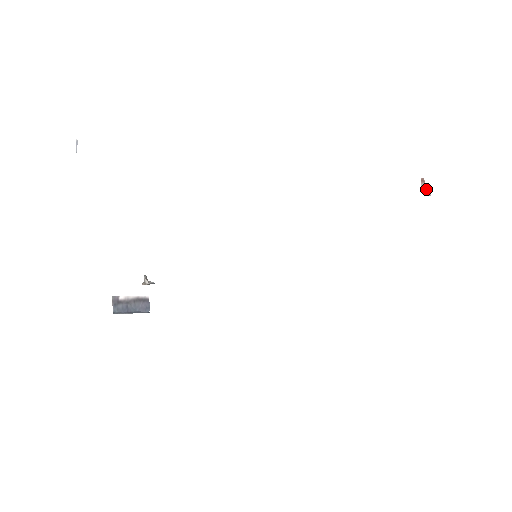
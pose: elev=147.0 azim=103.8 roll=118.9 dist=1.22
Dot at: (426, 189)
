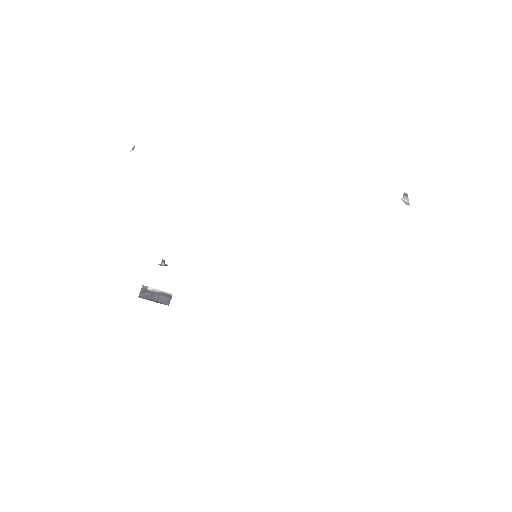
Dot at: (407, 201)
